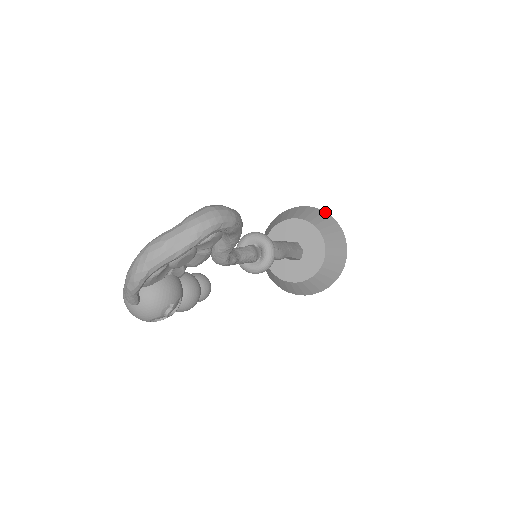
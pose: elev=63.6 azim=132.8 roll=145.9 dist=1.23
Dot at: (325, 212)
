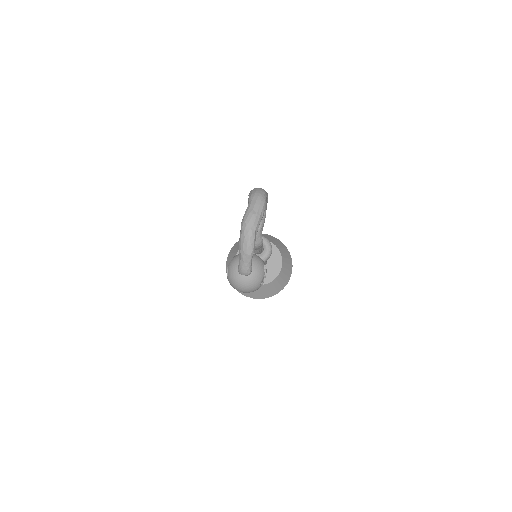
Dot at: occluded
